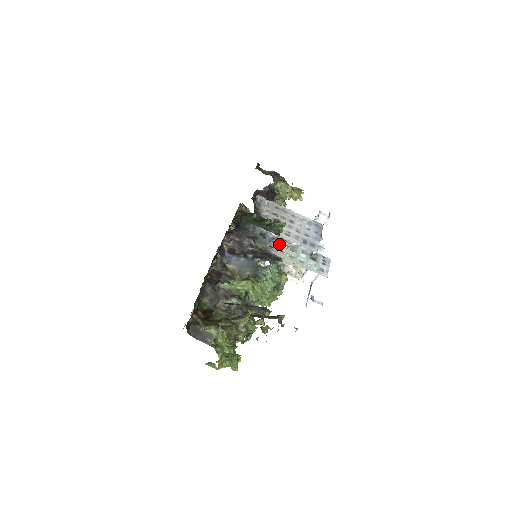
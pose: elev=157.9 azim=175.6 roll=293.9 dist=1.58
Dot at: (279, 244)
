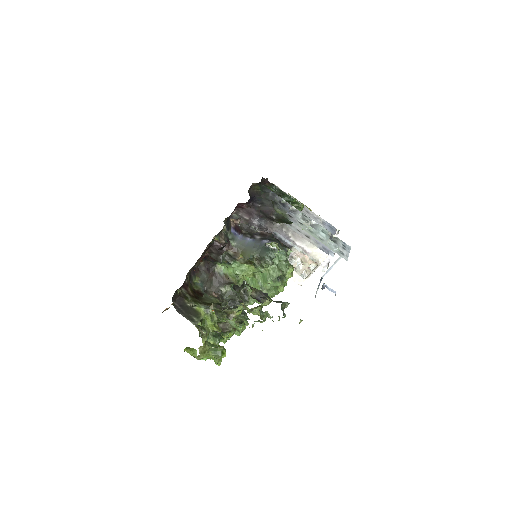
Dot at: (299, 216)
